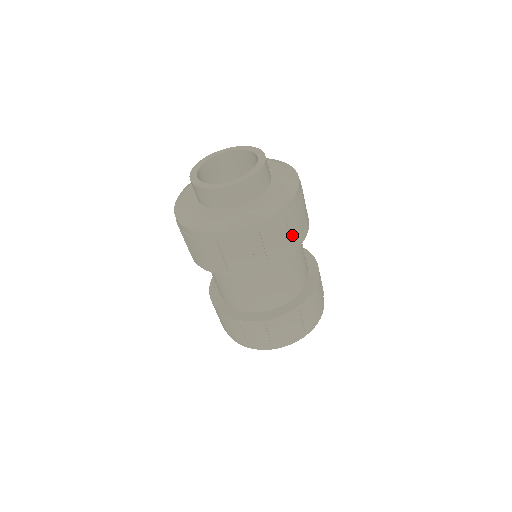
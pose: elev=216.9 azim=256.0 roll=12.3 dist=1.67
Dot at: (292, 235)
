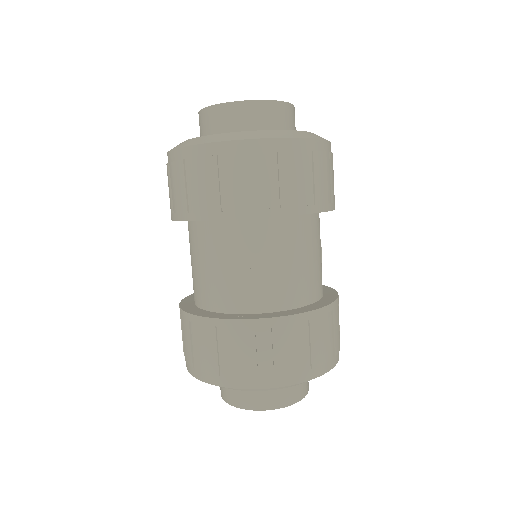
Dot at: (316, 186)
